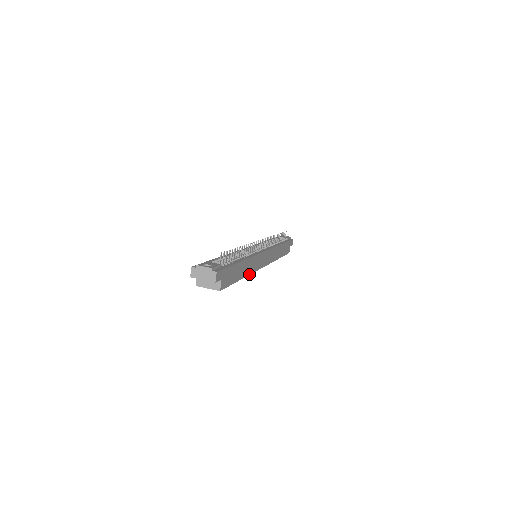
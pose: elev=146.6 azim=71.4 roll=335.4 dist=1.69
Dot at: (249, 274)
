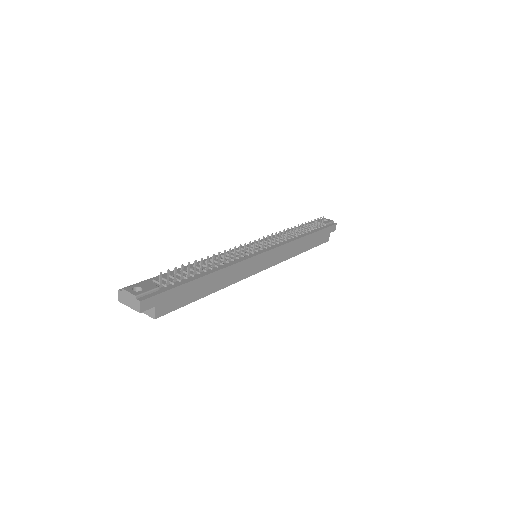
Dot at: (228, 285)
